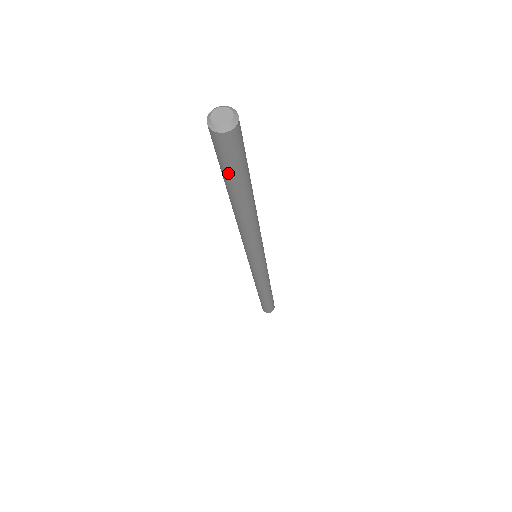
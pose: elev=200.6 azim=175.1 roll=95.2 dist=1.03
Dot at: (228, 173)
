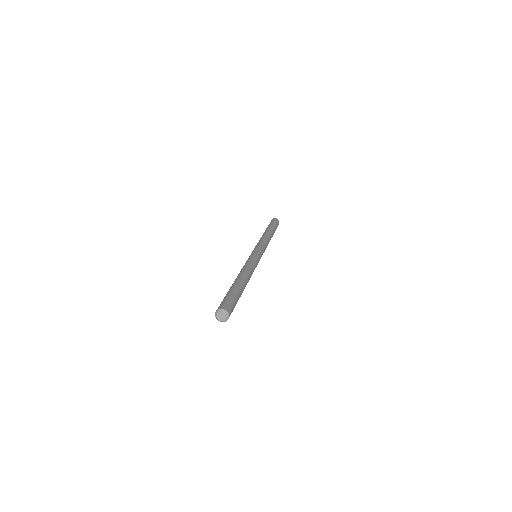
Dot at: occluded
